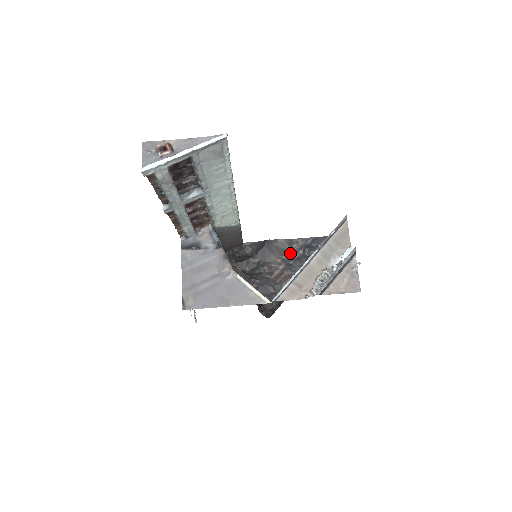
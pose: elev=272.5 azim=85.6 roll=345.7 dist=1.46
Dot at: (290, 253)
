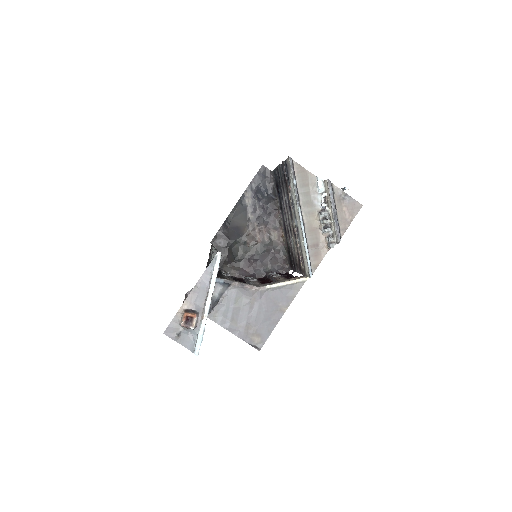
Dot at: (250, 211)
